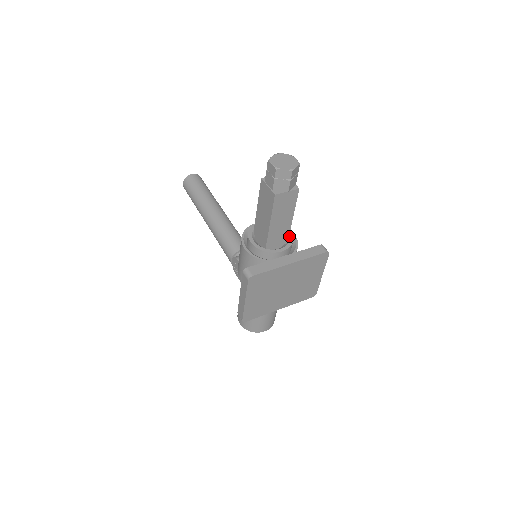
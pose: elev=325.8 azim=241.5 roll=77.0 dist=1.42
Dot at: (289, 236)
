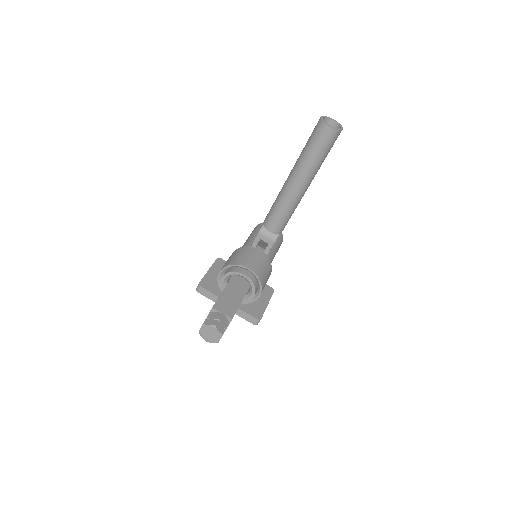
Dot at: (248, 298)
